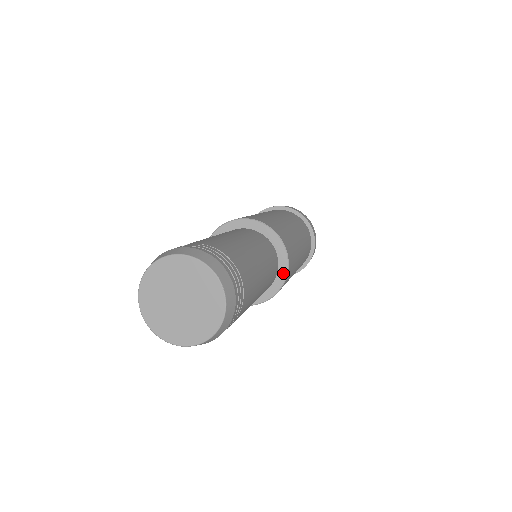
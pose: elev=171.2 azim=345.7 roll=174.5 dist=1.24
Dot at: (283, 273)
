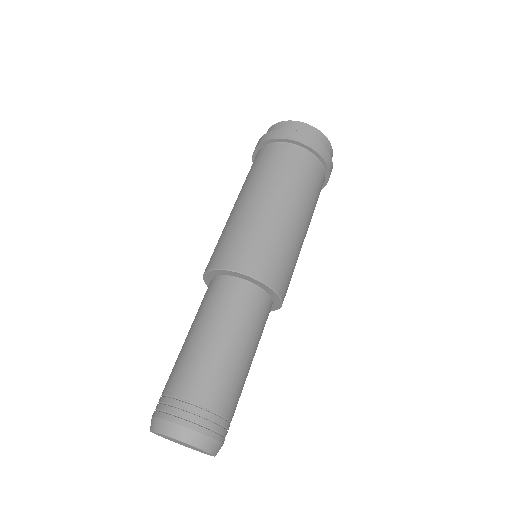
Dot at: (274, 308)
